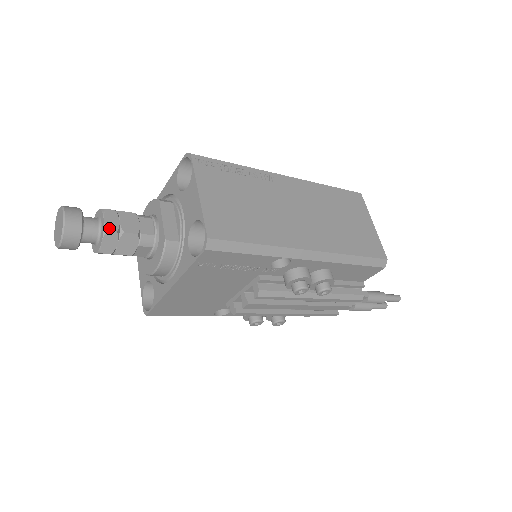
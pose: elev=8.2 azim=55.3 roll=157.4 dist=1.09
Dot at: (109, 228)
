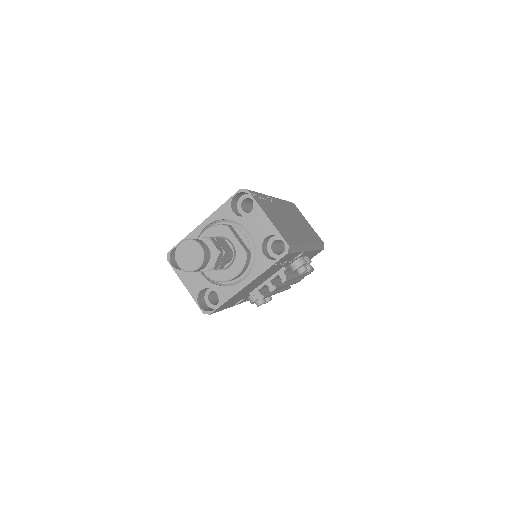
Dot at: (220, 250)
